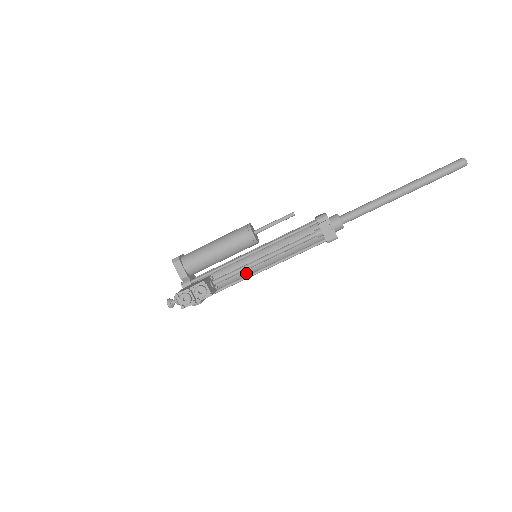
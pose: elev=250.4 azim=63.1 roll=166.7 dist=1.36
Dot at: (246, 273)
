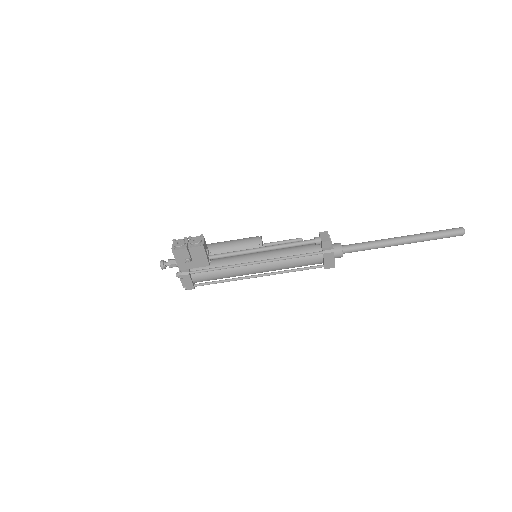
Dot at: (241, 263)
